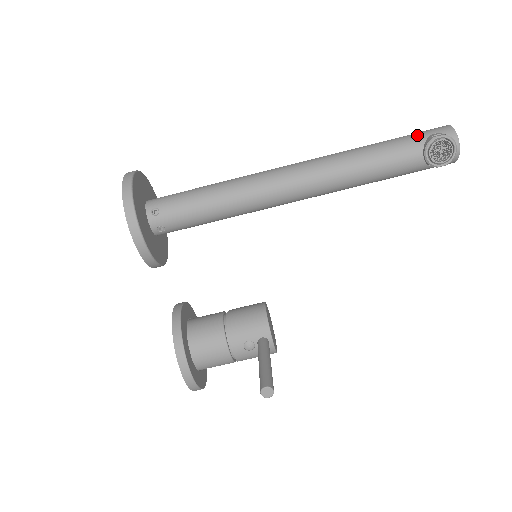
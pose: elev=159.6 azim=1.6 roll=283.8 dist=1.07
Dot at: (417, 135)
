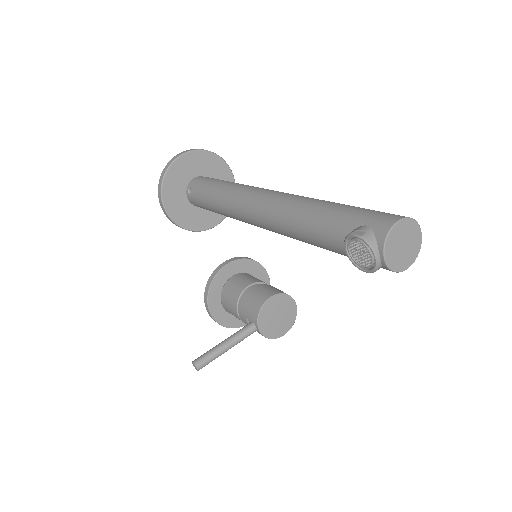
Dot at: (354, 217)
